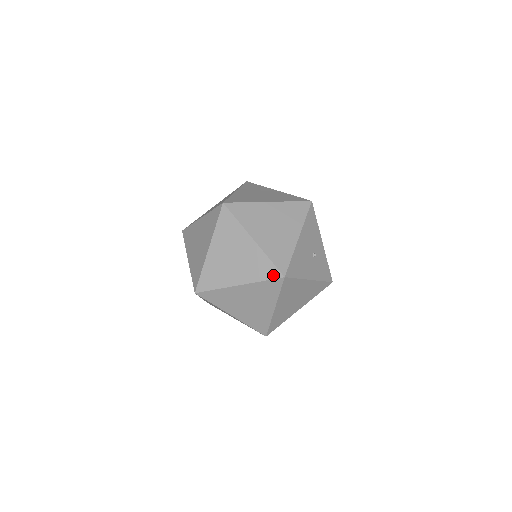
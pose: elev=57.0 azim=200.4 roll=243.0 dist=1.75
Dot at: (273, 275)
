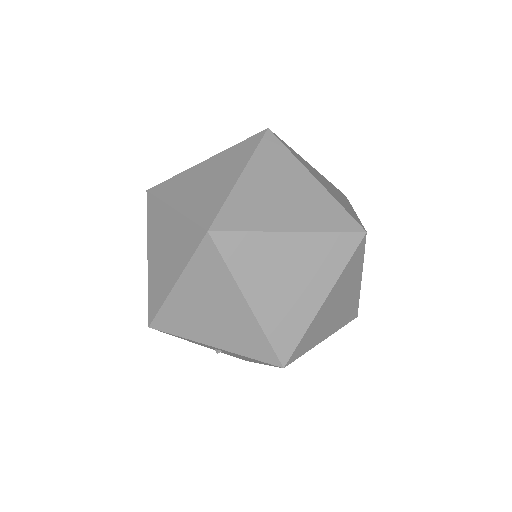
Dot at: (257, 139)
